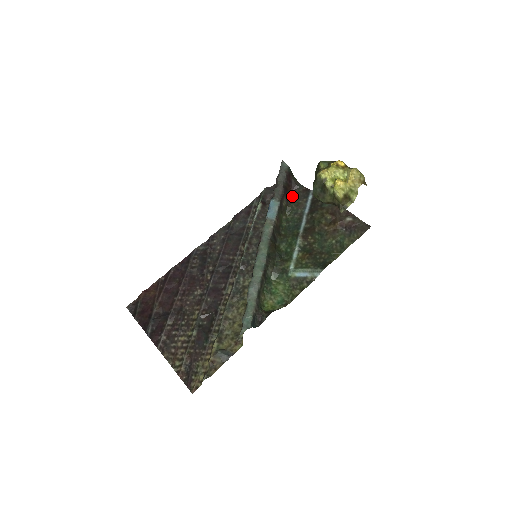
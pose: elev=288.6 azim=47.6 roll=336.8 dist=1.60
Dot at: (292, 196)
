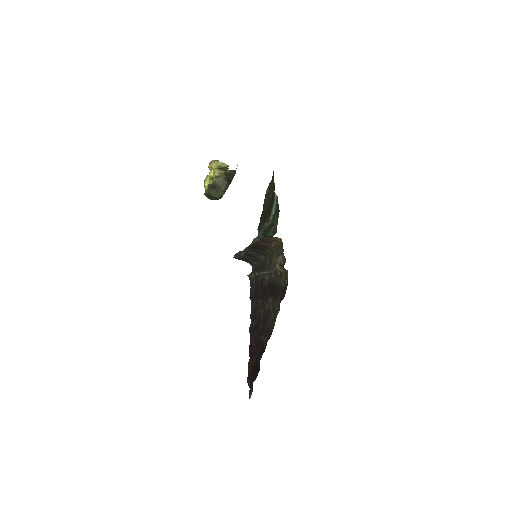
Dot at: occluded
